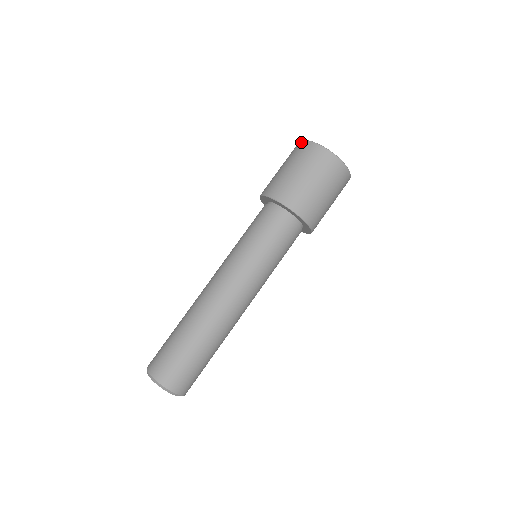
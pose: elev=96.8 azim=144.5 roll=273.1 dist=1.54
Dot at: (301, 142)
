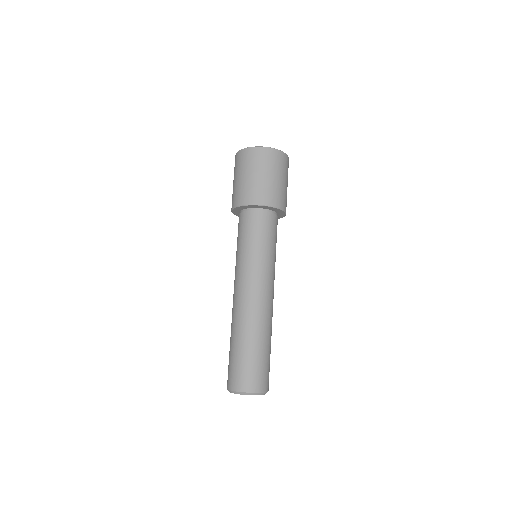
Dot at: (235, 155)
